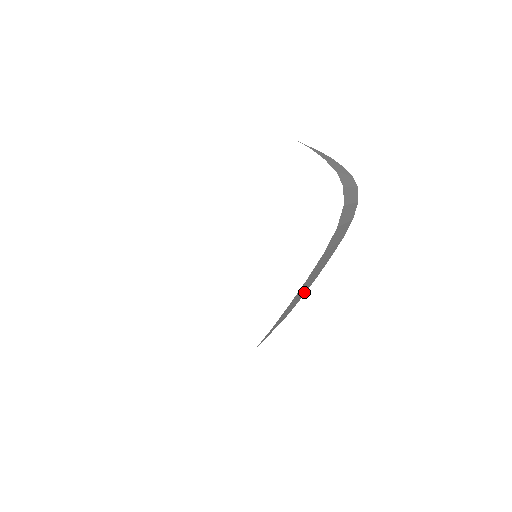
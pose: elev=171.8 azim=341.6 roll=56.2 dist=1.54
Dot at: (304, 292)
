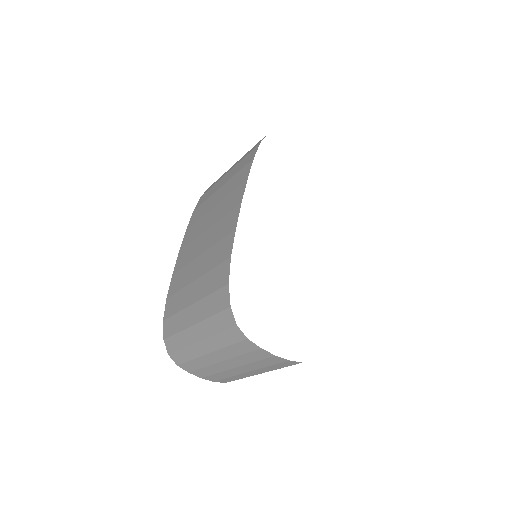
Dot at: occluded
